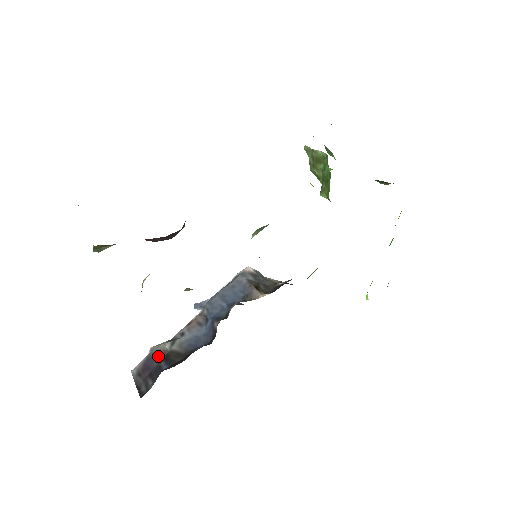
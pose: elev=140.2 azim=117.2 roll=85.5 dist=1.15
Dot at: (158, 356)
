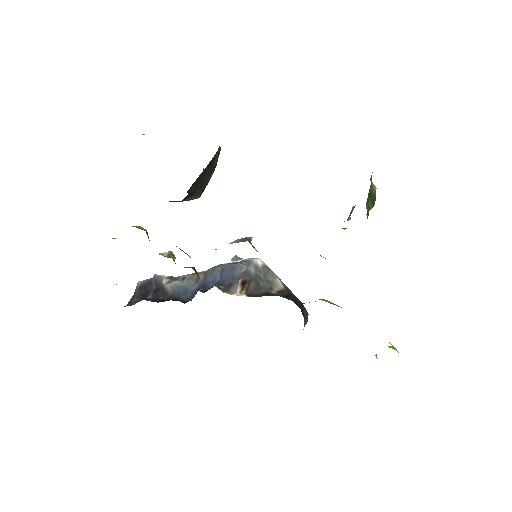
Dot at: (154, 284)
